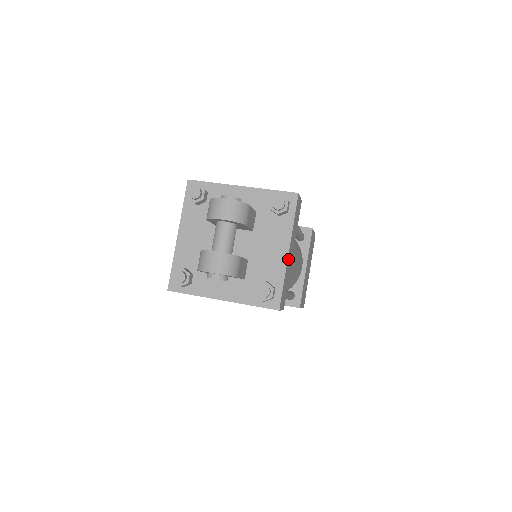
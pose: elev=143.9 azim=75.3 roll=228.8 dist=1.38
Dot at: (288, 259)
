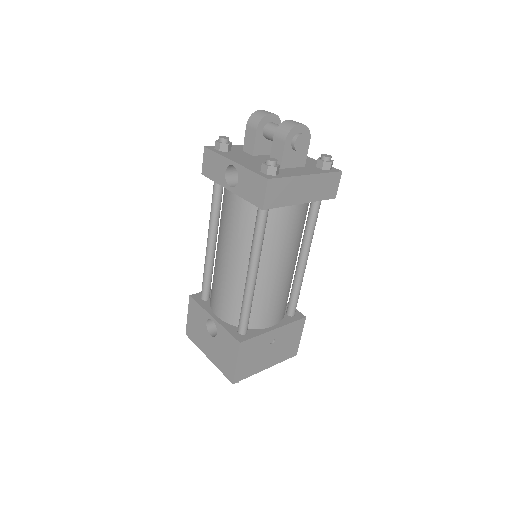
Dot at: occluded
